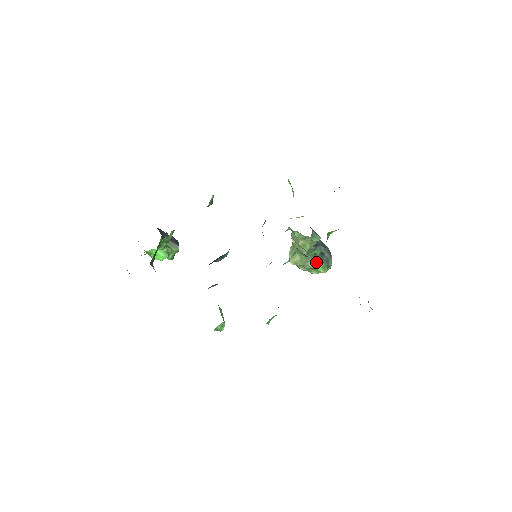
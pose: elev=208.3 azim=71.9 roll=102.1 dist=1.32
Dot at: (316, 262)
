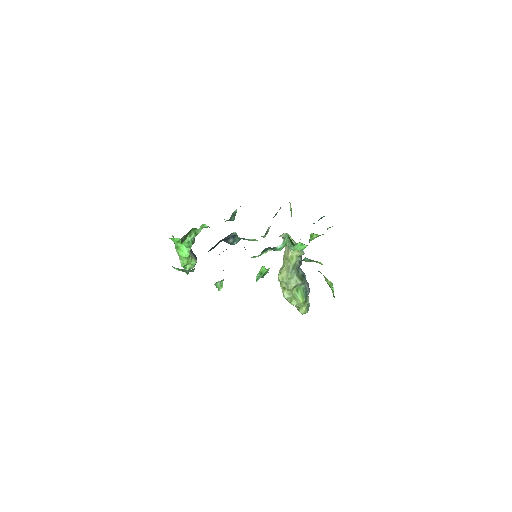
Dot at: (298, 281)
